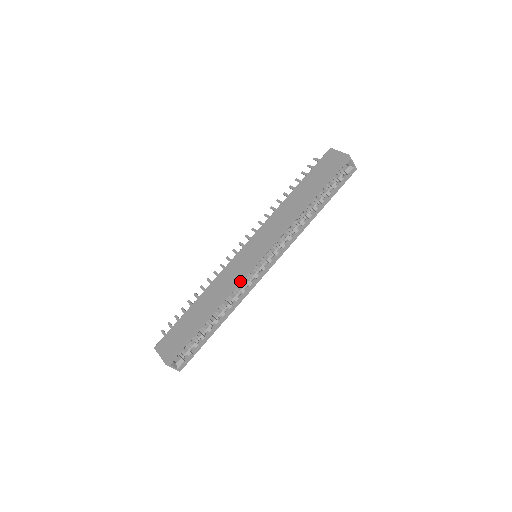
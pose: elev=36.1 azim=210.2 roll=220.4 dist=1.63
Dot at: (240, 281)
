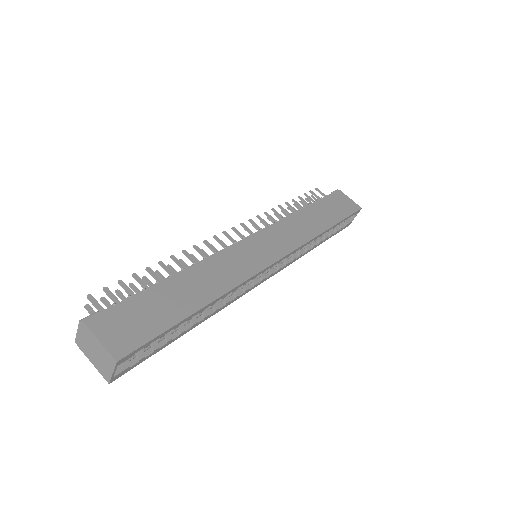
Dot at: (251, 278)
